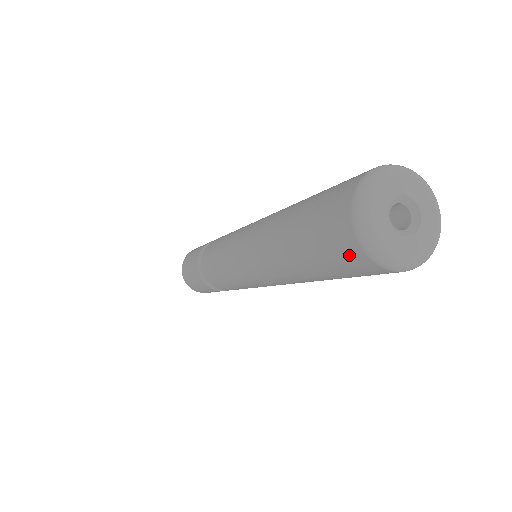
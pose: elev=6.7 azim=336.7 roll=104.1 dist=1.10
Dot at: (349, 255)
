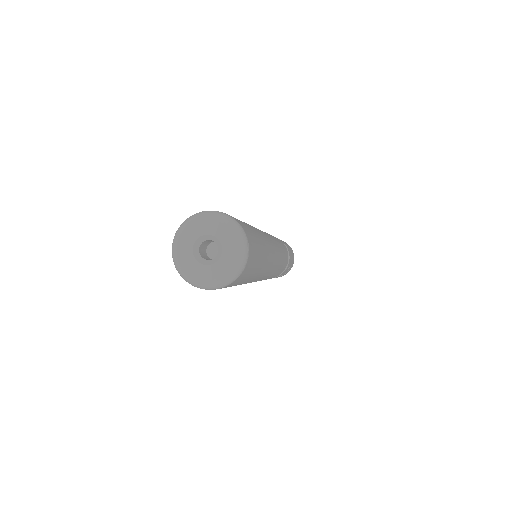
Dot at: occluded
